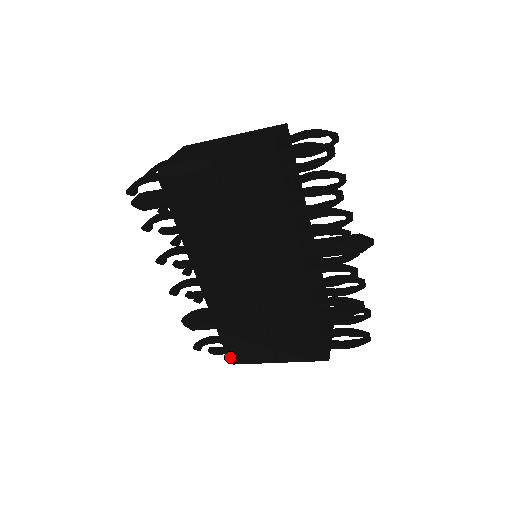
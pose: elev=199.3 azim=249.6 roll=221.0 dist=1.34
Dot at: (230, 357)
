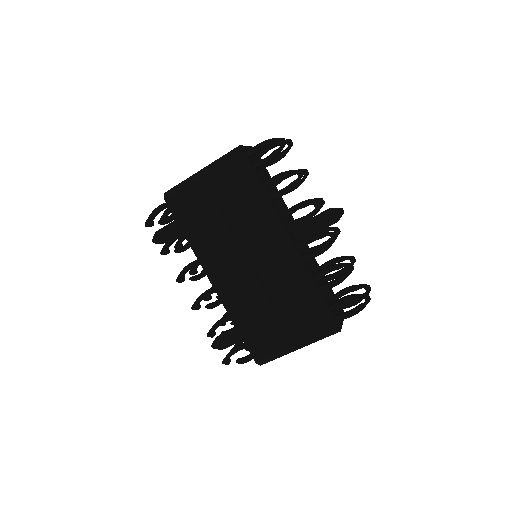
Dot at: (253, 354)
